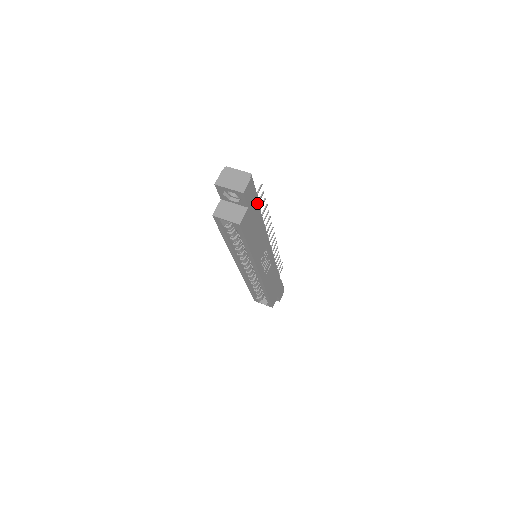
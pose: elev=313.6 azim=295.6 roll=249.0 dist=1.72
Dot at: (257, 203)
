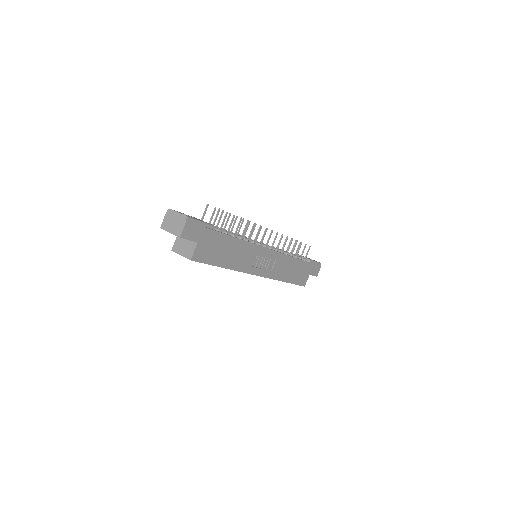
Dot at: (213, 231)
